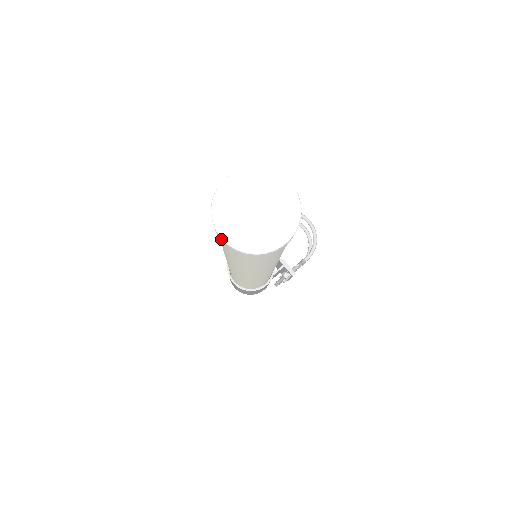
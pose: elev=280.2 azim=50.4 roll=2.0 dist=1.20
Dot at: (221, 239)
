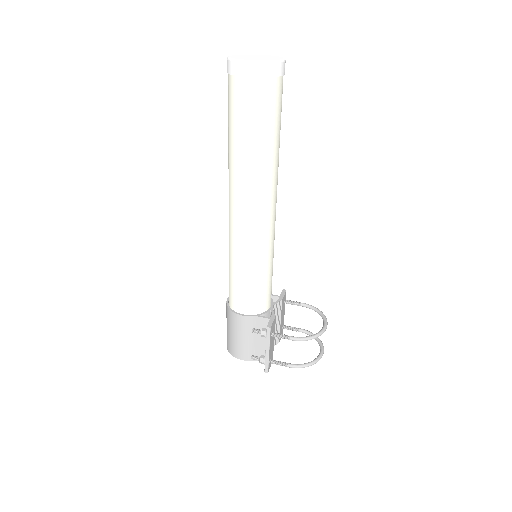
Dot at: occluded
